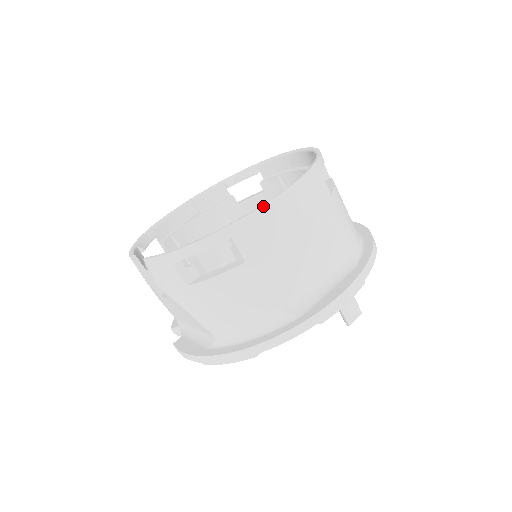
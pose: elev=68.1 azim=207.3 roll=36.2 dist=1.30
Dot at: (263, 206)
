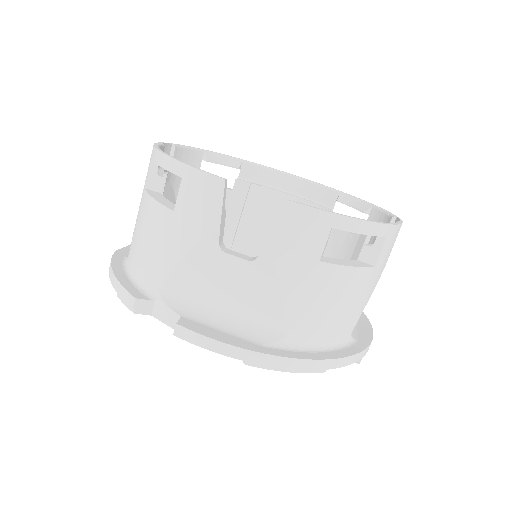
Dot at: occluded
